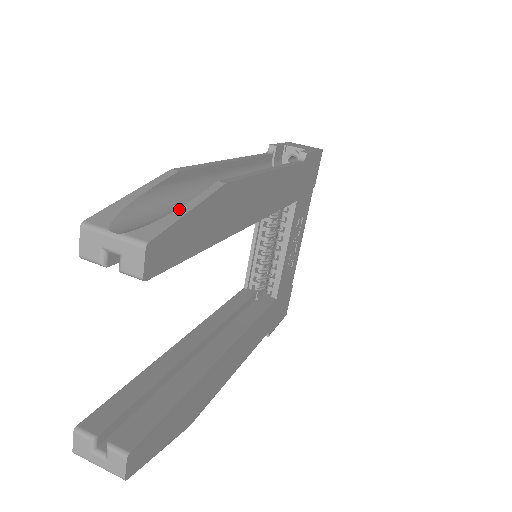
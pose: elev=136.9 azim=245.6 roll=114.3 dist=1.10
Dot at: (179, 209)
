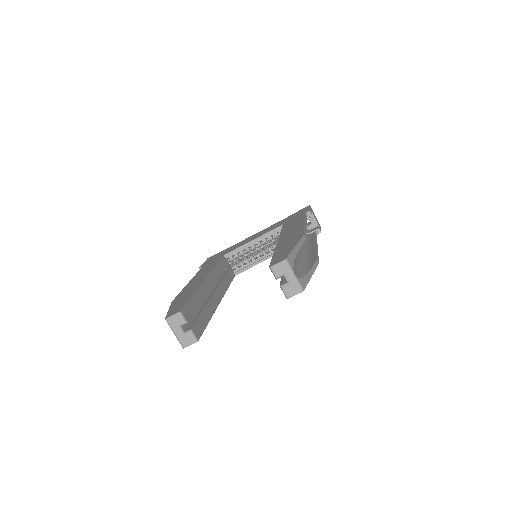
Dot at: (309, 273)
